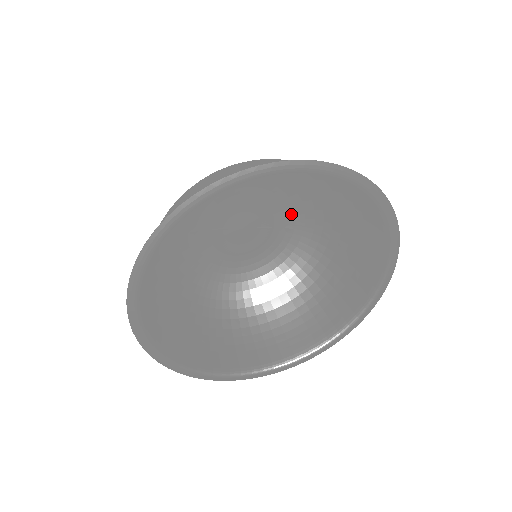
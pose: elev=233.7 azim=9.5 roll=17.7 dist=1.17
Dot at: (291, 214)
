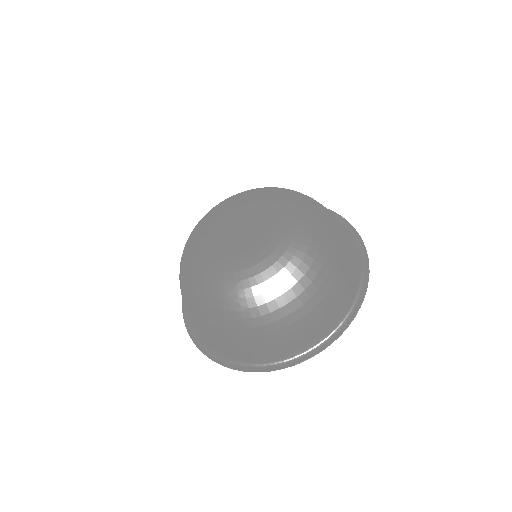
Dot at: (261, 197)
